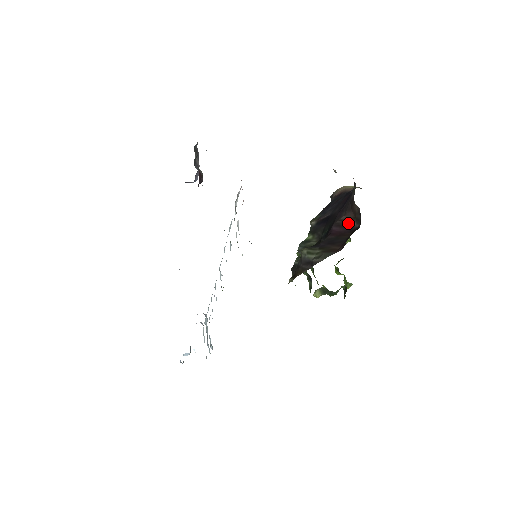
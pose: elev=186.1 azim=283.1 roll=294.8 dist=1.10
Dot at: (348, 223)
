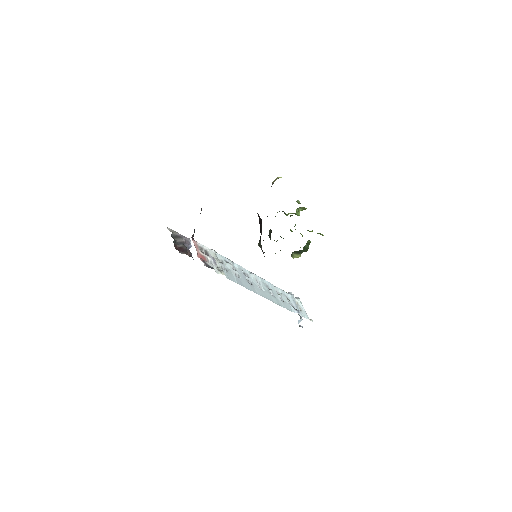
Dot at: (260, 219)
